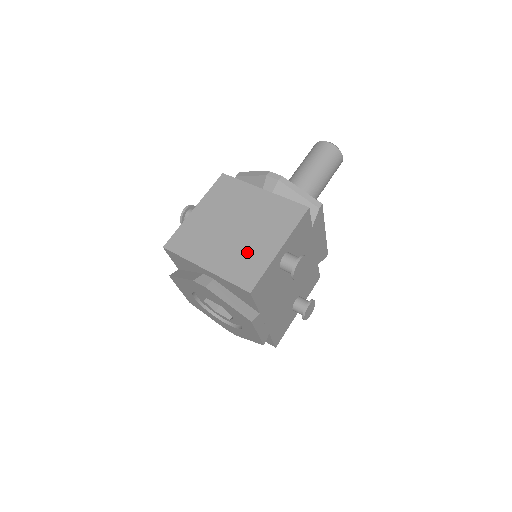
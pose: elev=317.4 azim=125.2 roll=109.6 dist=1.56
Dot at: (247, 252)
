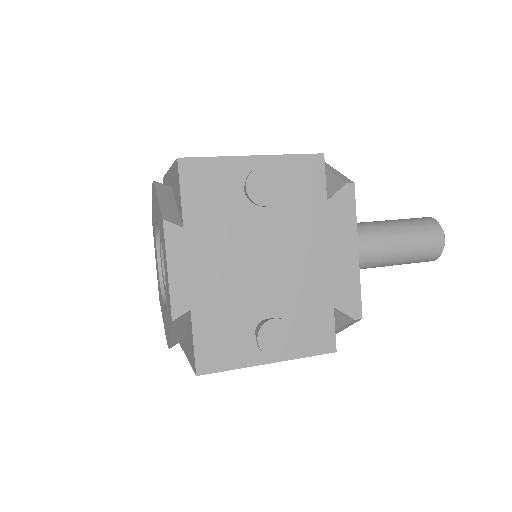
Dot at: occluded
